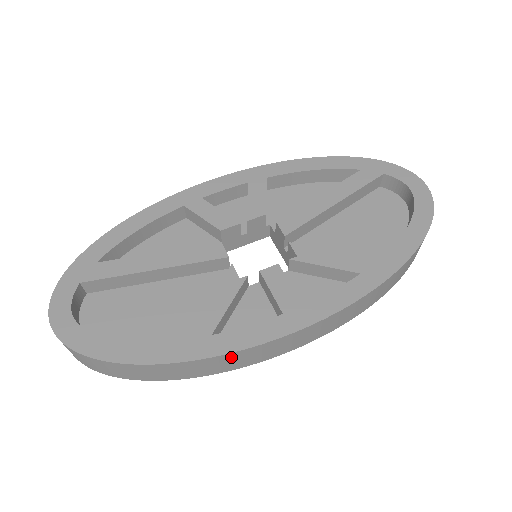
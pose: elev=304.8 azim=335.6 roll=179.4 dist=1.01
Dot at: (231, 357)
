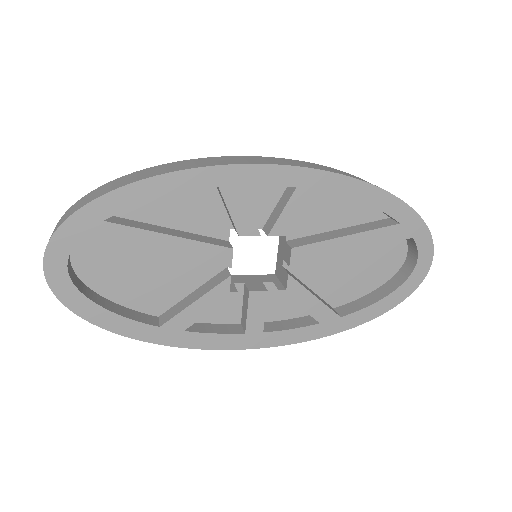
Dot at: occluded
